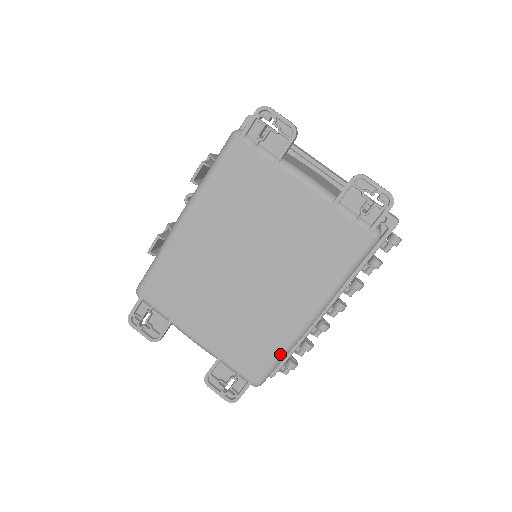
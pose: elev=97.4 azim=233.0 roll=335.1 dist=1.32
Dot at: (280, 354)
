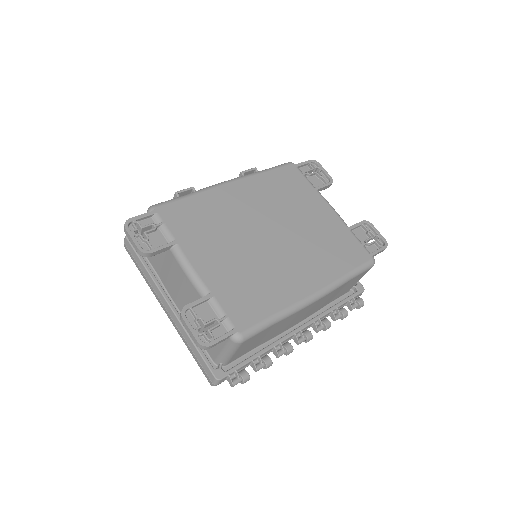
Dot at: (277, 314)
